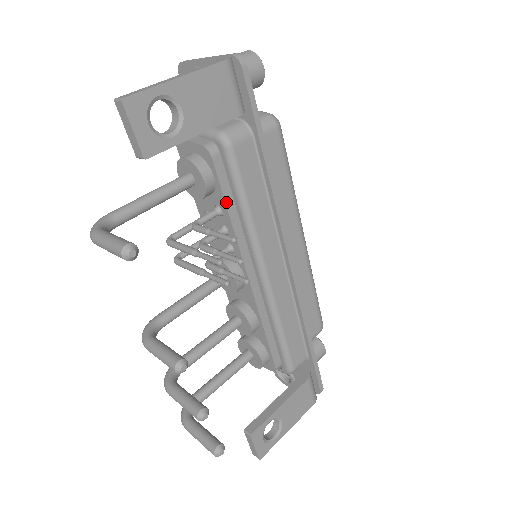
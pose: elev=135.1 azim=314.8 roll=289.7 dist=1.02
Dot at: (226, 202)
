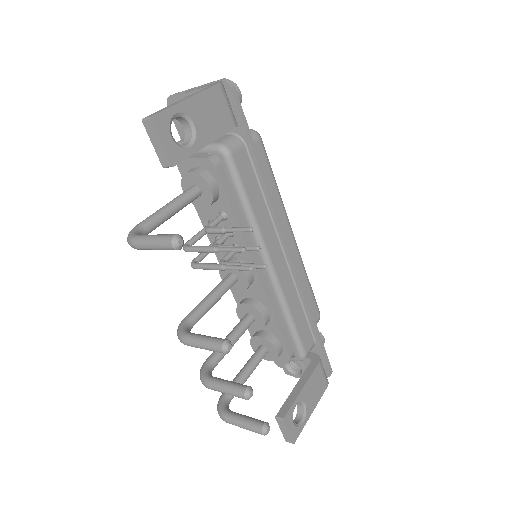
Dot at: (231, 205)
